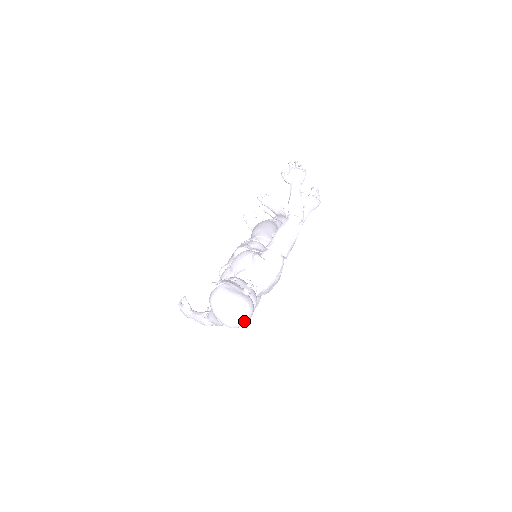
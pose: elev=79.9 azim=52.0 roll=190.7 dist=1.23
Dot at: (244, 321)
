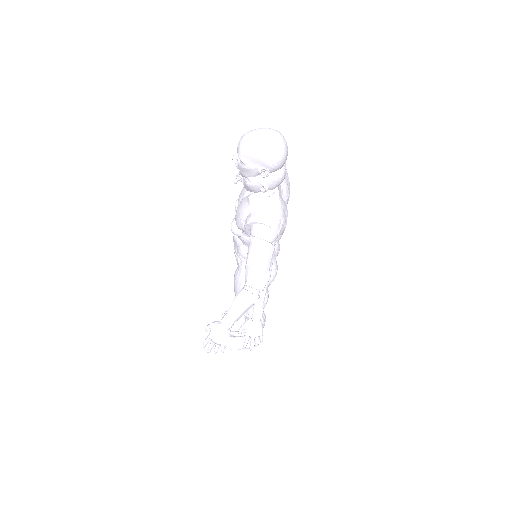
Dot at: (283, 140)
